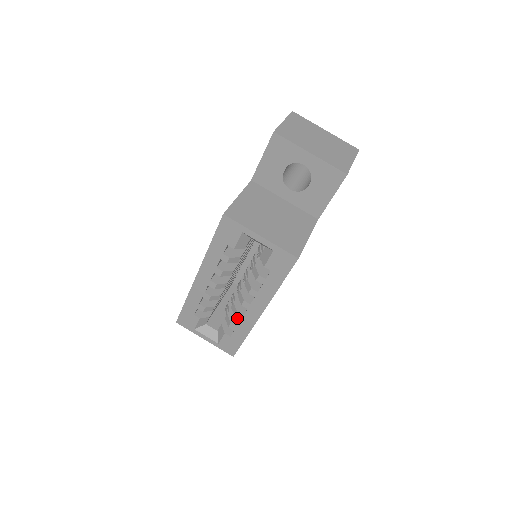
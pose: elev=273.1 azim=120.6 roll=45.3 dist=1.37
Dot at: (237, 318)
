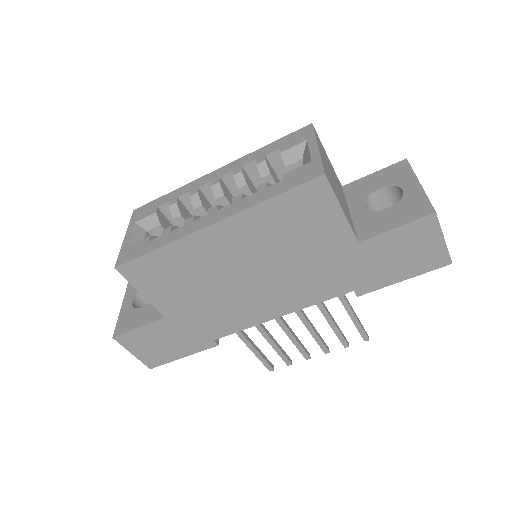
Dot at: occluded
